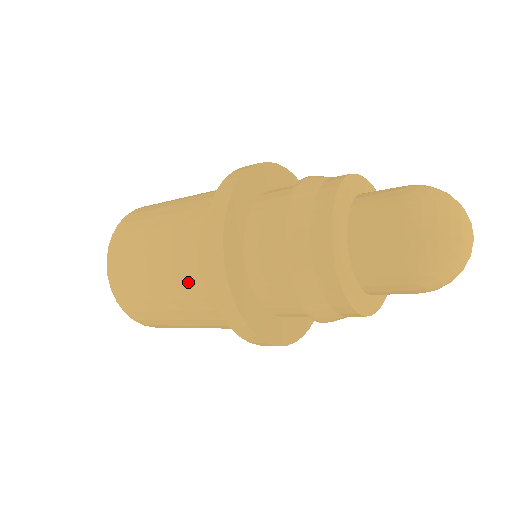
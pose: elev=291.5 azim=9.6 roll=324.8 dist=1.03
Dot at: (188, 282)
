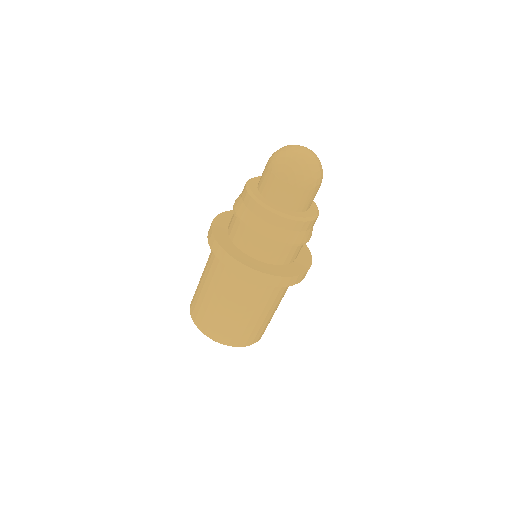
Dot at: (209, 260)
